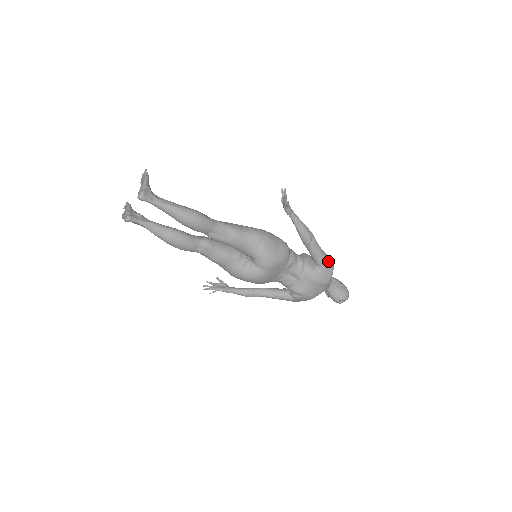
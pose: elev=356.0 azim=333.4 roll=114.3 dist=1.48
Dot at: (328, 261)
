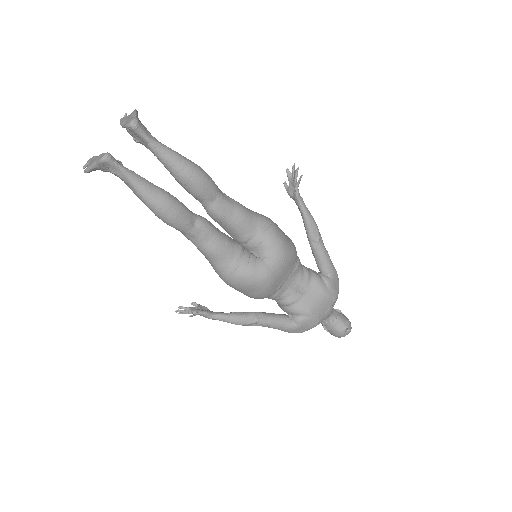
Dot at: (335, 269)
